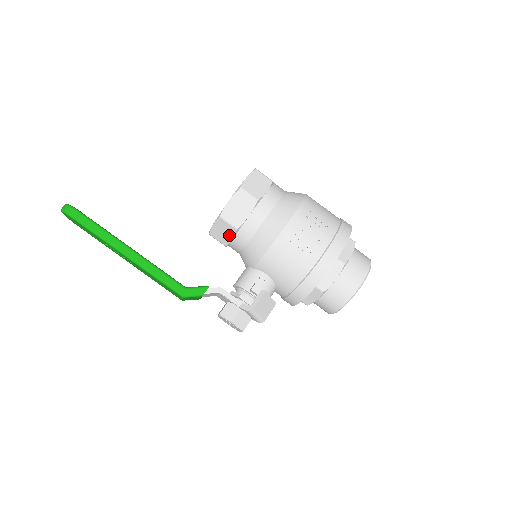
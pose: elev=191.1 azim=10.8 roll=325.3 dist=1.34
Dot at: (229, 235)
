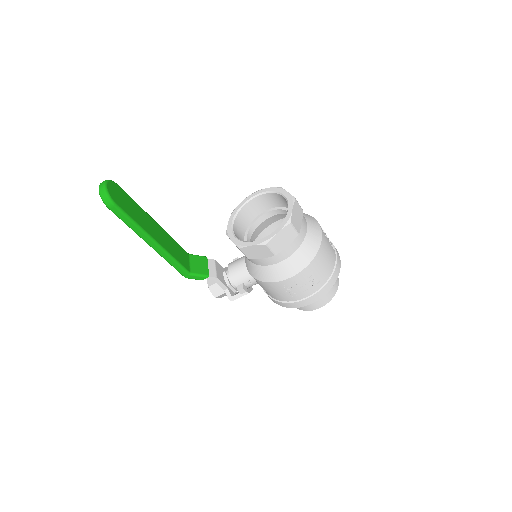
Dot at: occluded
